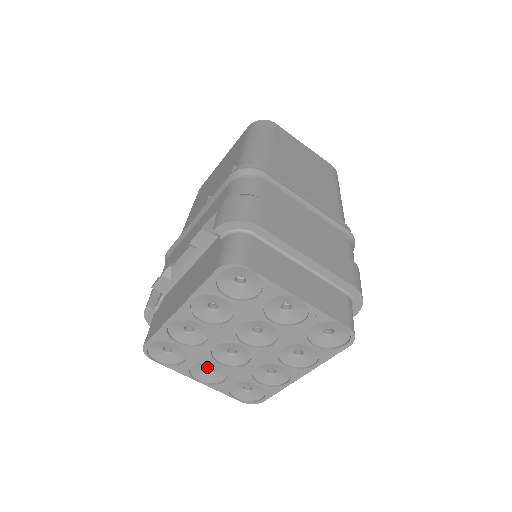
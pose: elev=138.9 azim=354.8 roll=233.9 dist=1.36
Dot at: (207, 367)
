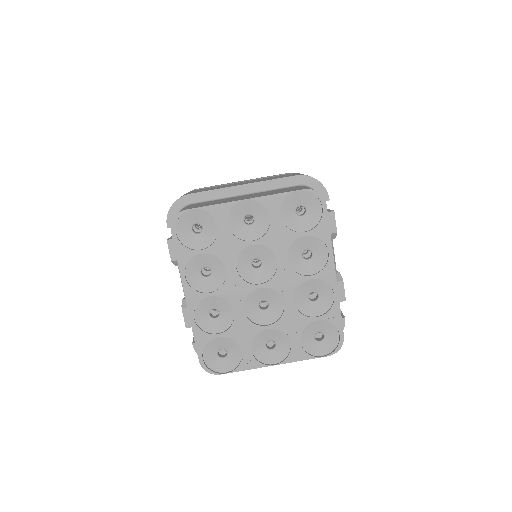
Dot at: (270, 347)
